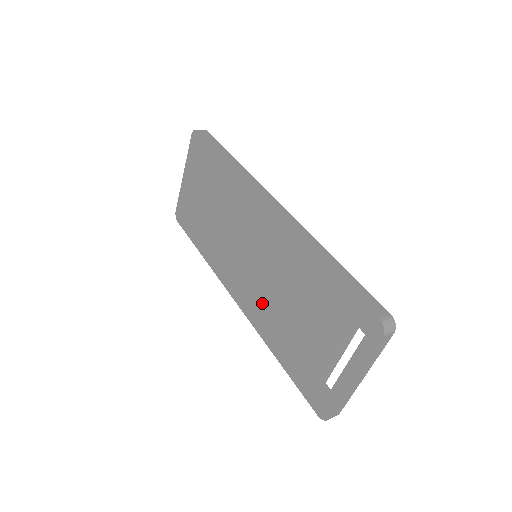
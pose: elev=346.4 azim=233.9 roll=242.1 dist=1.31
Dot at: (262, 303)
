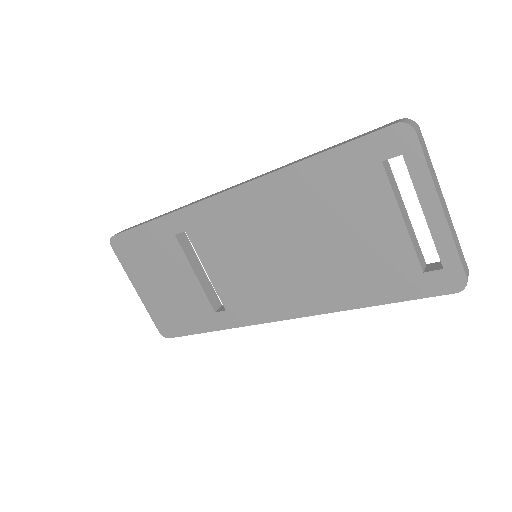
Dot at: (302, 281)
